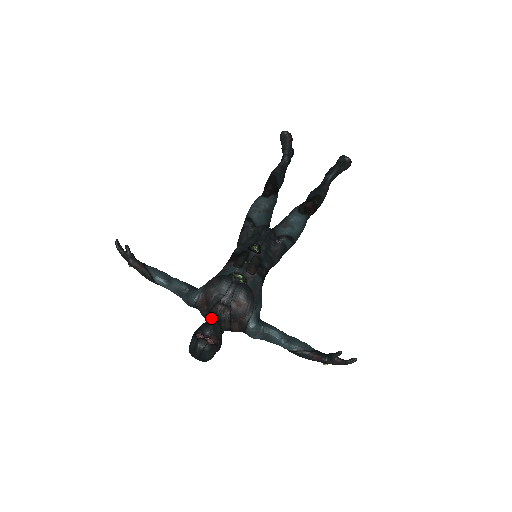
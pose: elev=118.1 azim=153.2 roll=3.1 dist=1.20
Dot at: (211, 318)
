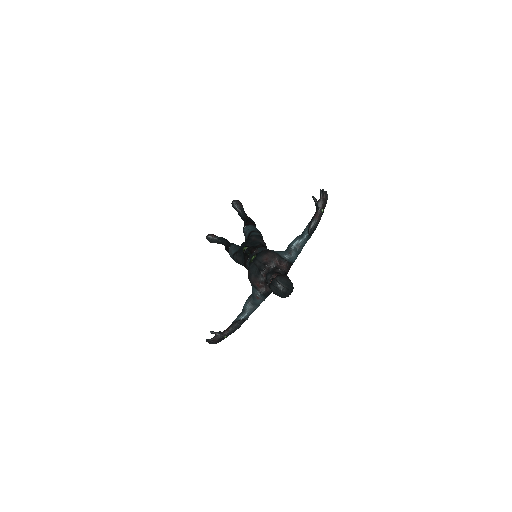
Dot at: occluded
